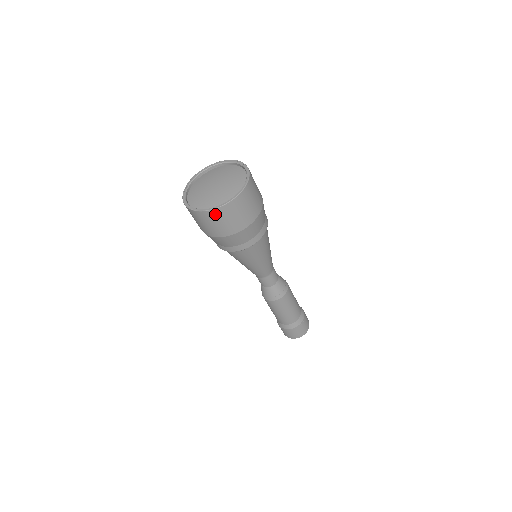
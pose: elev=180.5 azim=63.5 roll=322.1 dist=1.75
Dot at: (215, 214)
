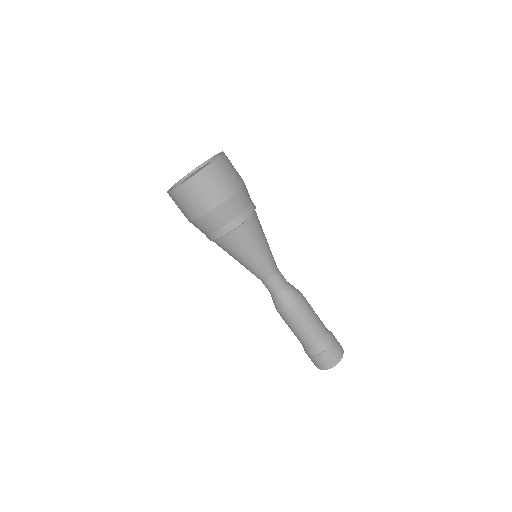
Dot at: (174, 196)
